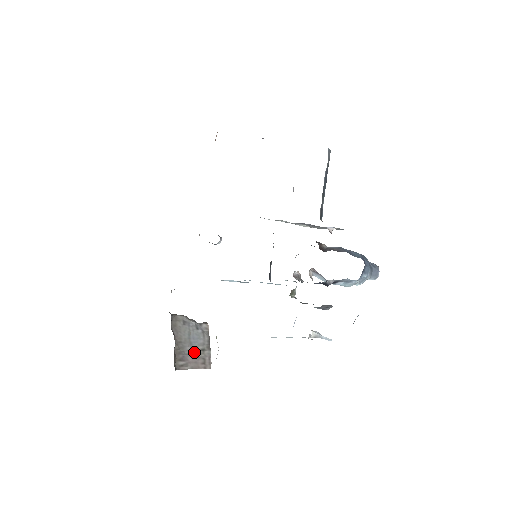
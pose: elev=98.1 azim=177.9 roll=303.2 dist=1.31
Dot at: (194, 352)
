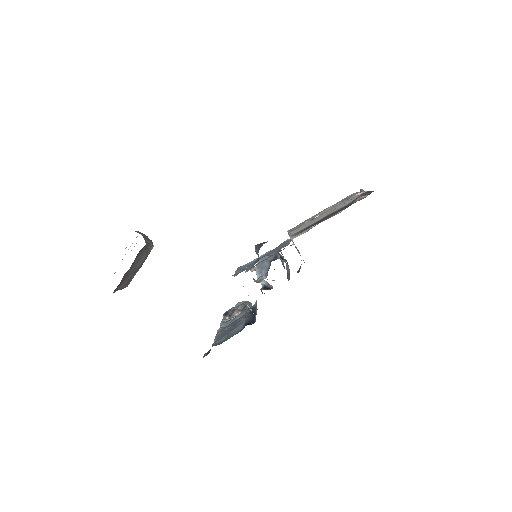
Dot at: (131, 275)
